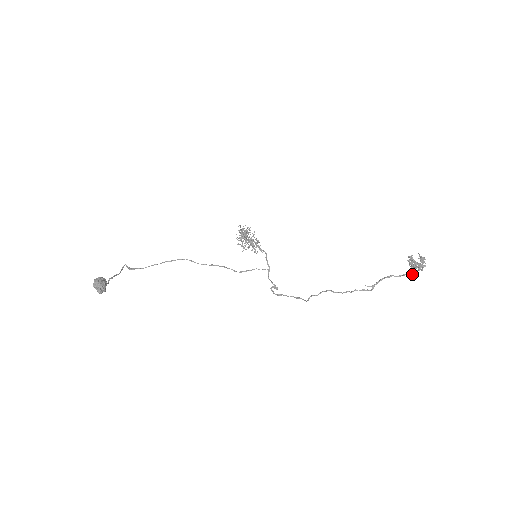
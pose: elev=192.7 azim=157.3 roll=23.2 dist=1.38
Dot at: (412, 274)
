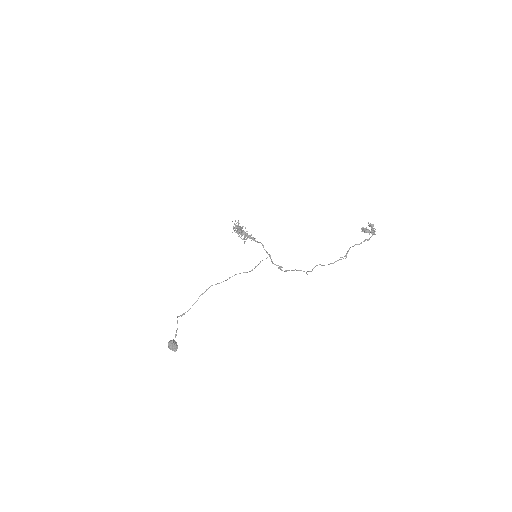
Dot at: (369, 239)
